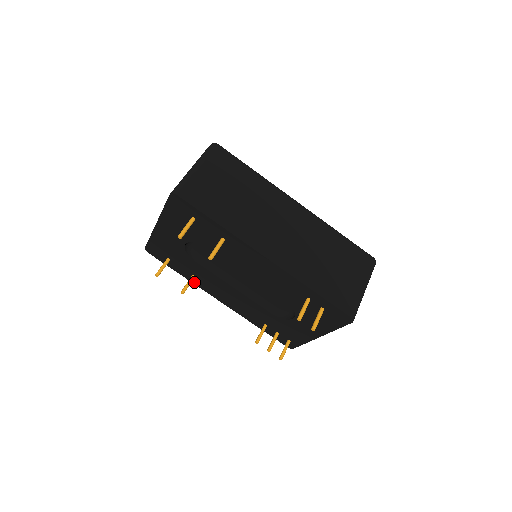
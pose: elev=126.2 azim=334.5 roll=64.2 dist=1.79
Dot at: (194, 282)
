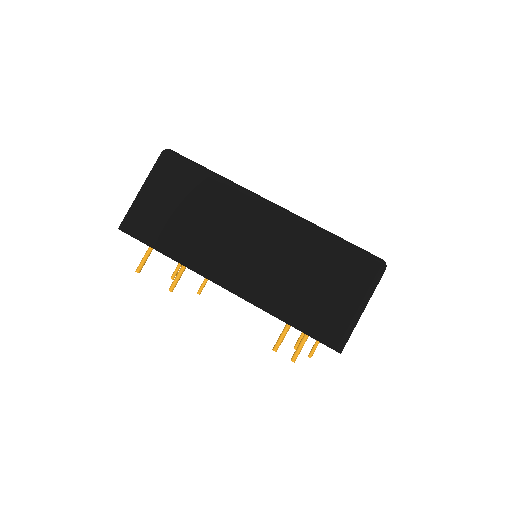
Dot at: occluded
